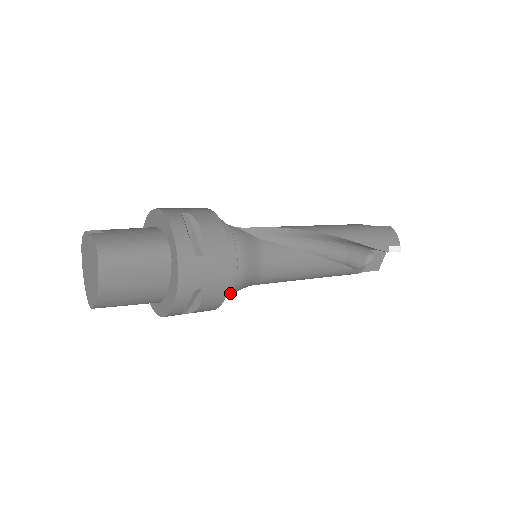
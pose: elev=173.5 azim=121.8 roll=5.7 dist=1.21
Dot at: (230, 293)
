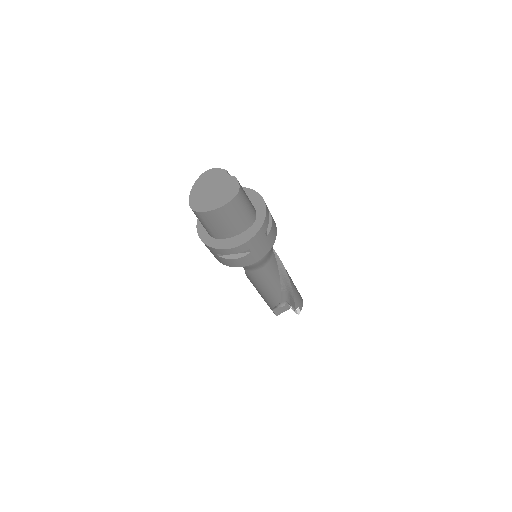
Dot at: occluded
